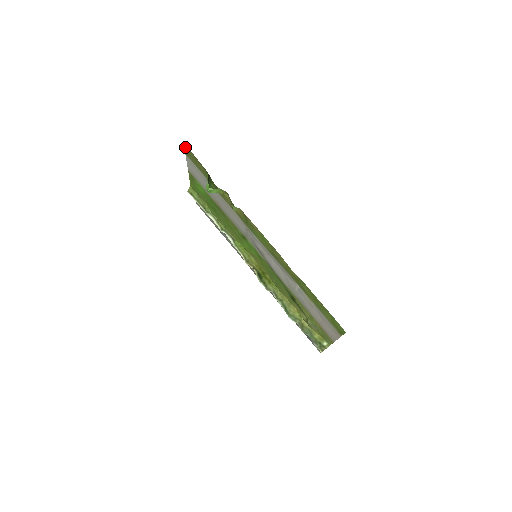
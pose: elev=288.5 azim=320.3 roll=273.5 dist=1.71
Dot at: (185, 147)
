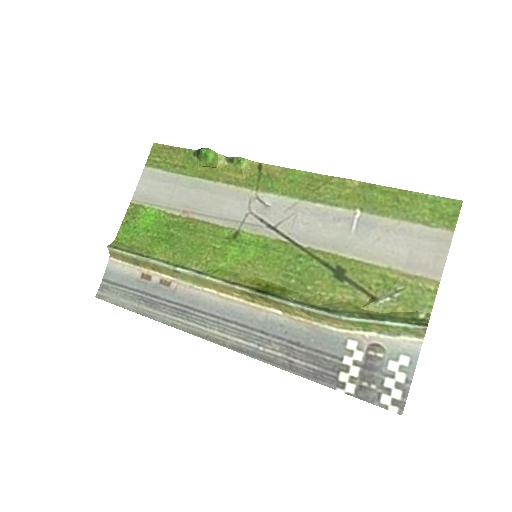
Dot at: (154, 149)
